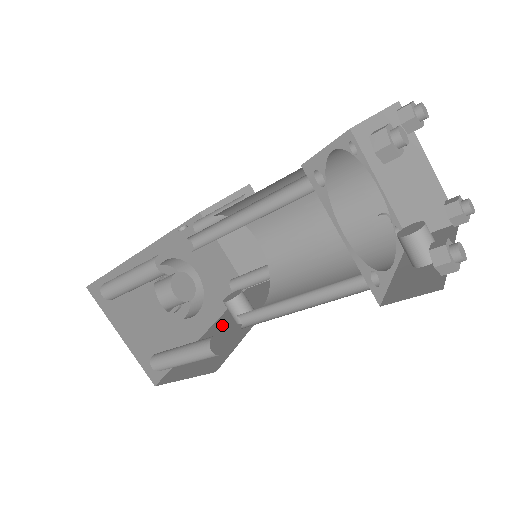
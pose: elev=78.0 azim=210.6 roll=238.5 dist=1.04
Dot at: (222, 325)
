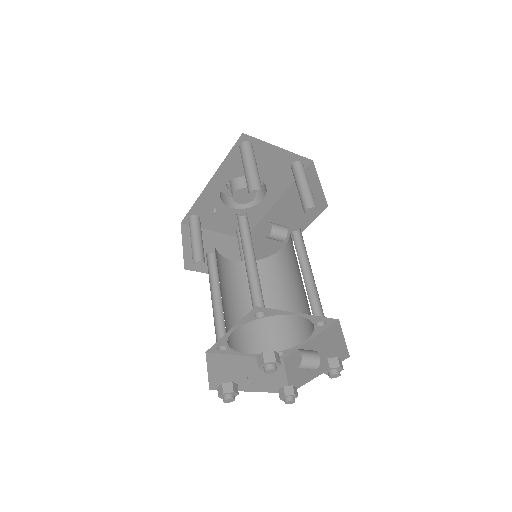
Dot at: (278, 215)
